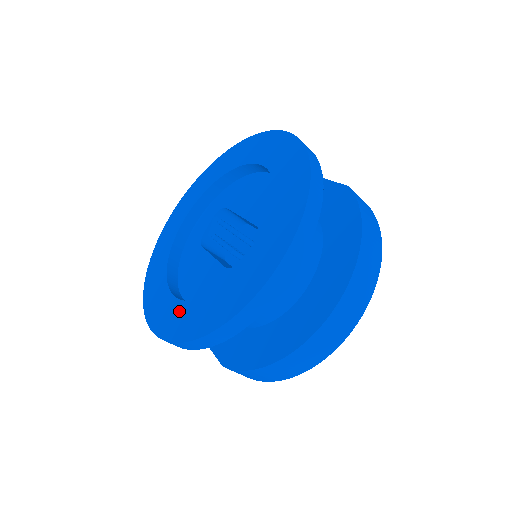
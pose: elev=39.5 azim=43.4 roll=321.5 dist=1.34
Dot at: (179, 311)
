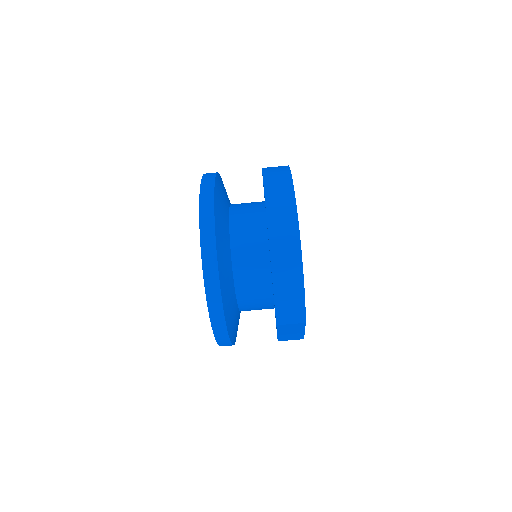
Dot at: occluded
